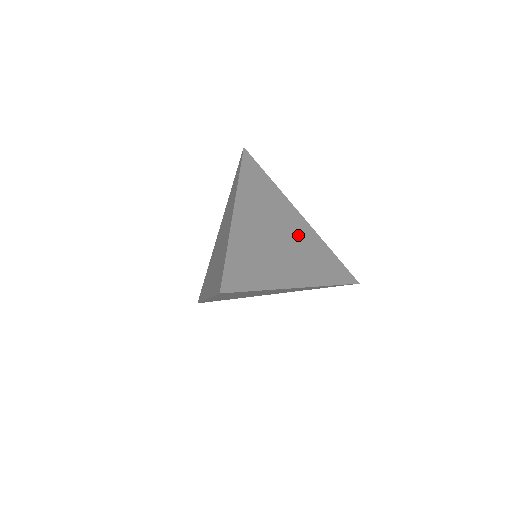
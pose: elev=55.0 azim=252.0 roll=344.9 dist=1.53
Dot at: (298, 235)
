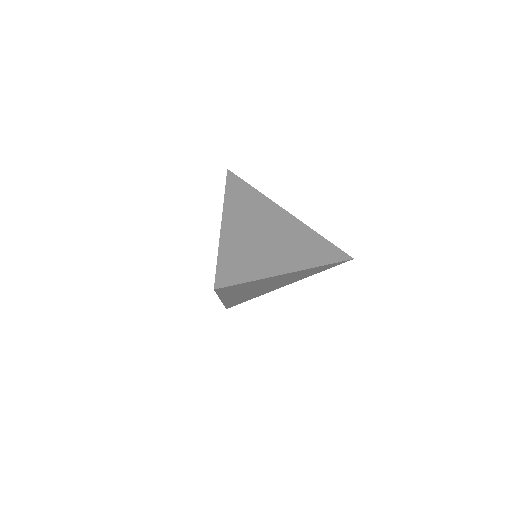
Dot at: (286, 230)
